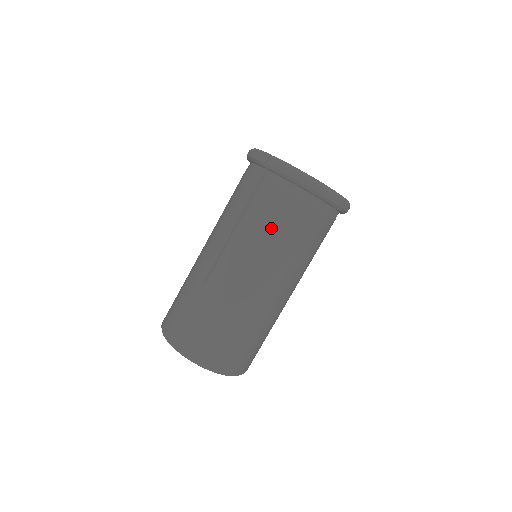
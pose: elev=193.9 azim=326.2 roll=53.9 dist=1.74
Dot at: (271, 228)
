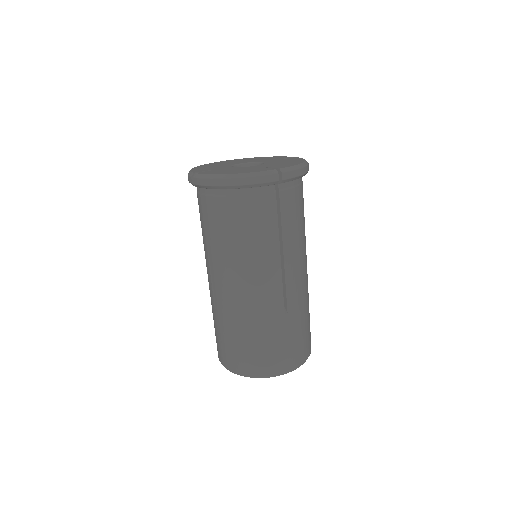
Dot at: (228, 238)
